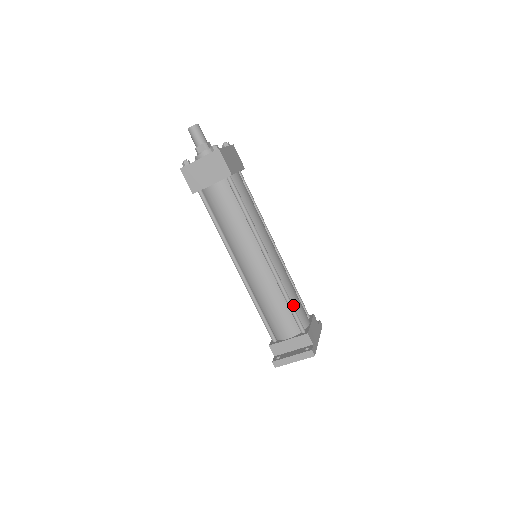
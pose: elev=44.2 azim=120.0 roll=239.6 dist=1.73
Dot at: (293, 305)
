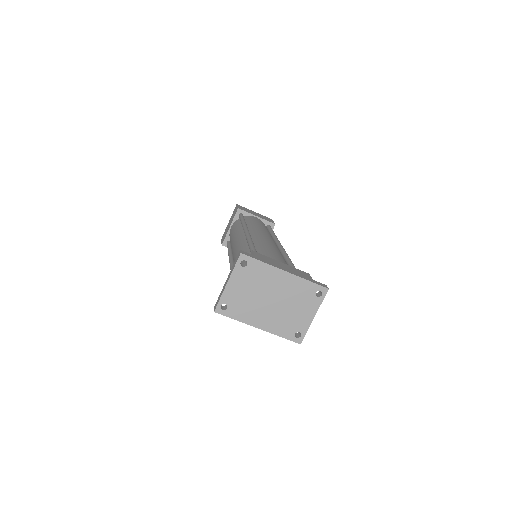
Dot at: (259, 252)
